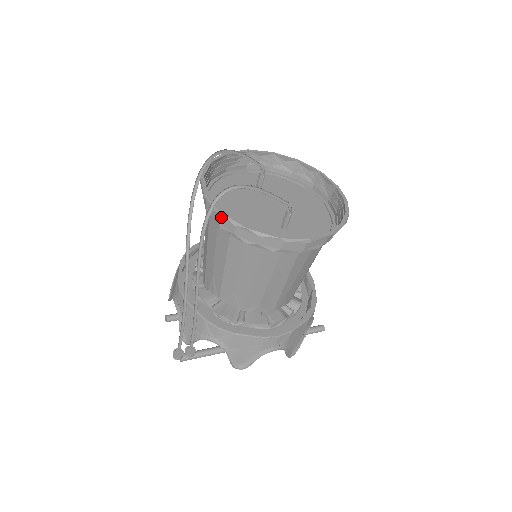
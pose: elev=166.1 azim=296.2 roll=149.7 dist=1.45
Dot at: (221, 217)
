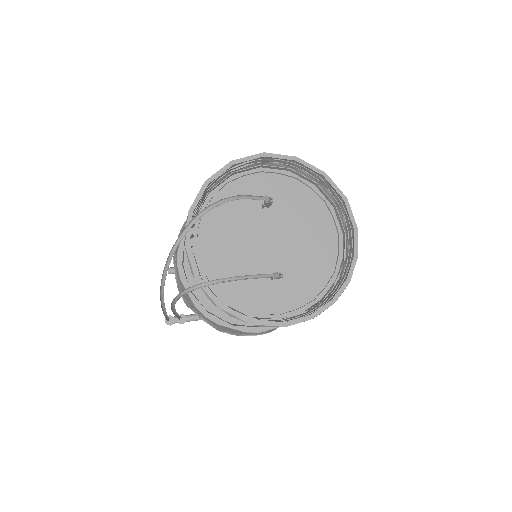
Dot at: occluded
